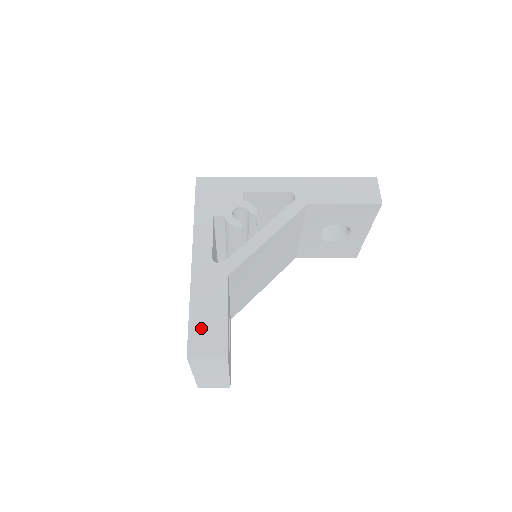
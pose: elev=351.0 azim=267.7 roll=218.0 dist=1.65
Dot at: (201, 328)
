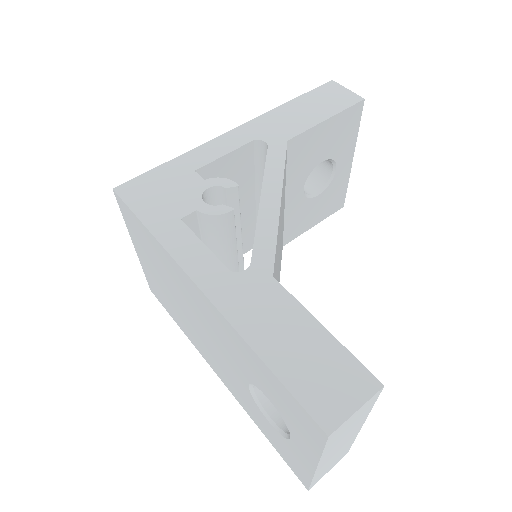
Dot at: (306, 374)
